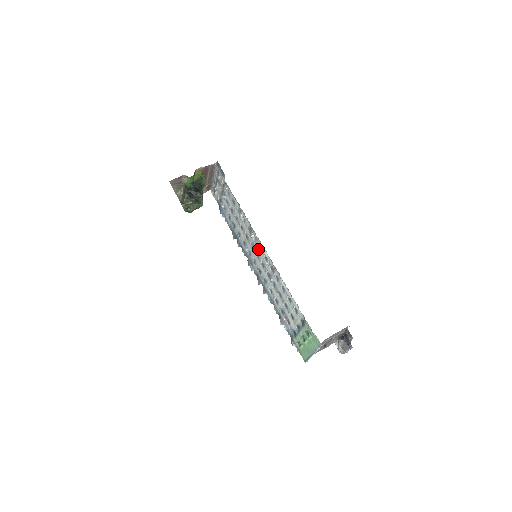
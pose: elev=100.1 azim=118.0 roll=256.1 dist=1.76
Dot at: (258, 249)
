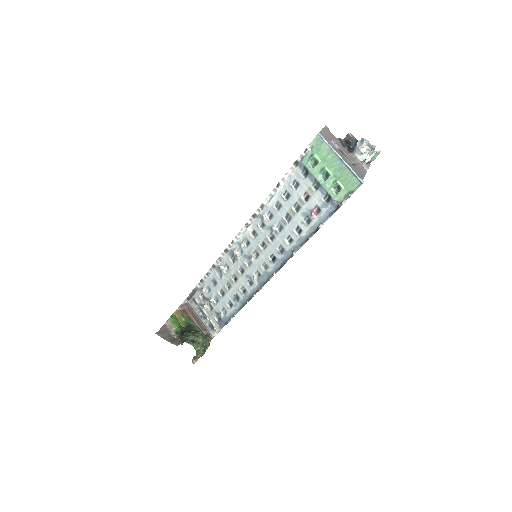
Dot at: (248, 248)
